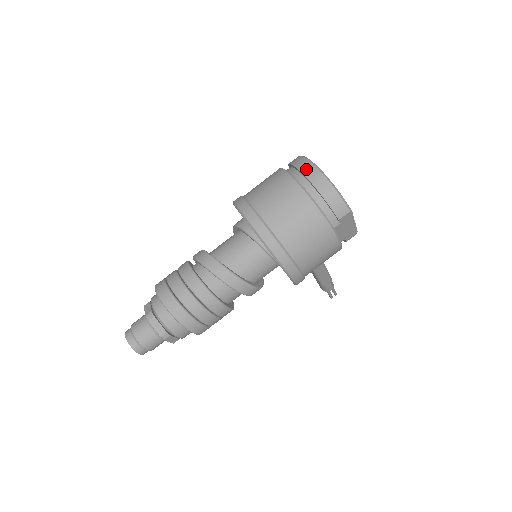
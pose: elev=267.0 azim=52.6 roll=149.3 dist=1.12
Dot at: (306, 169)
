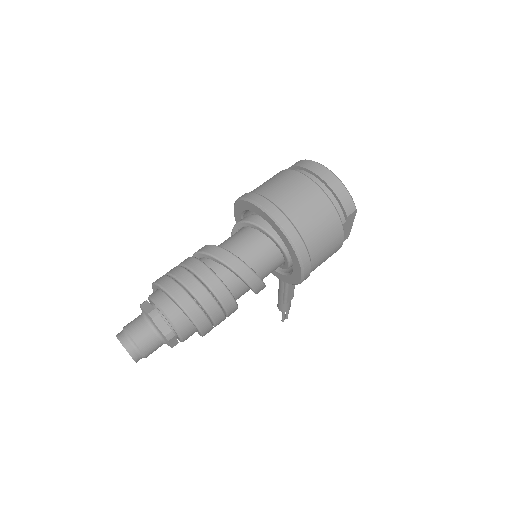
Dot at: (316, 169)
